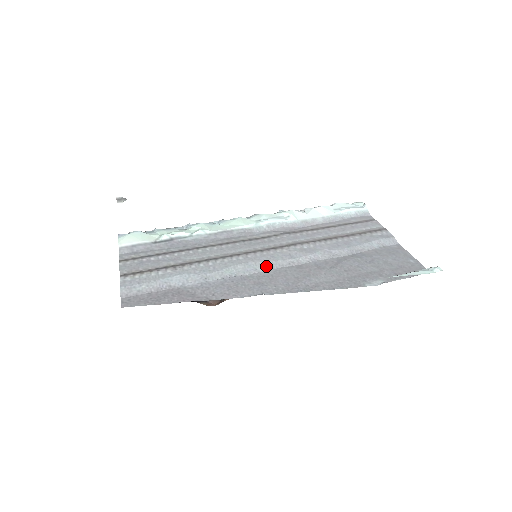
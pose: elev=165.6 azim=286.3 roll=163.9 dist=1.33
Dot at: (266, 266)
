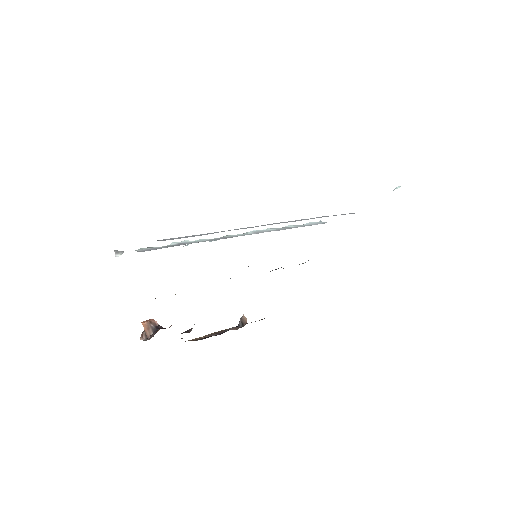
Dot at: (271, 224)
